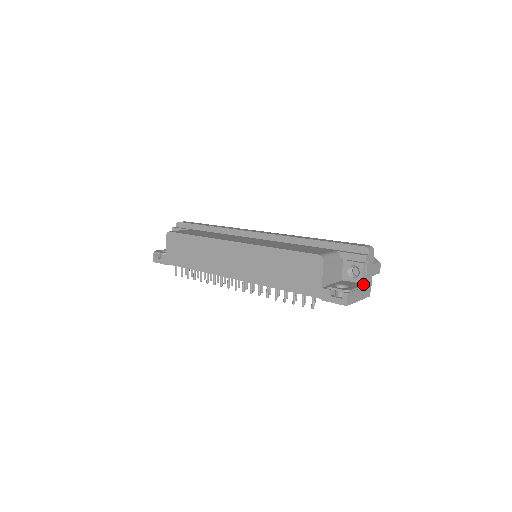
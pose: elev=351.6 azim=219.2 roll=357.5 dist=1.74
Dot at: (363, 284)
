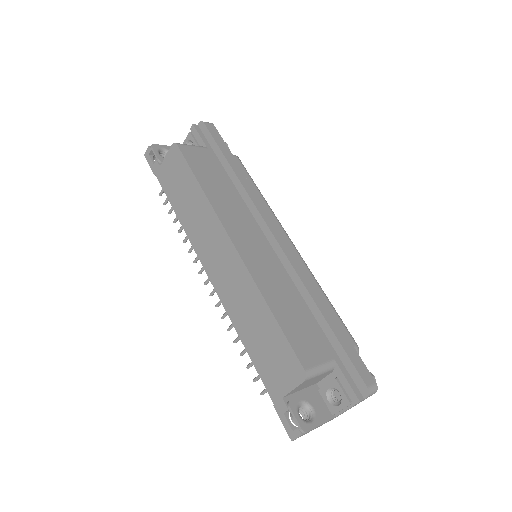
Dot at: (333, 416)
